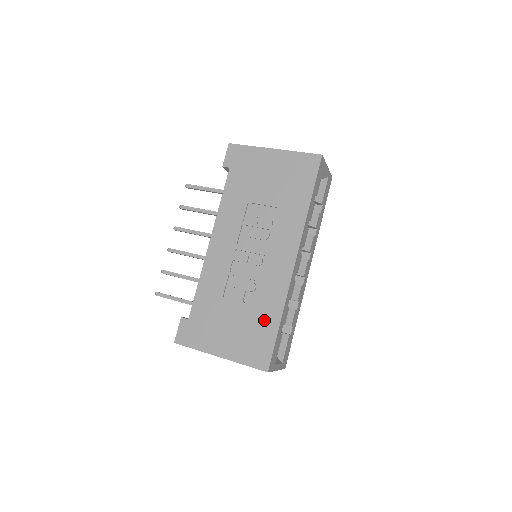
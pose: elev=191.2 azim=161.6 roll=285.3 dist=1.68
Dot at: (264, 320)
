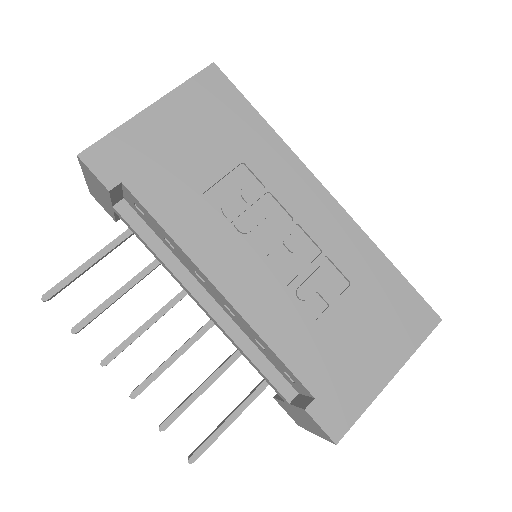
Dot at: (379, 282)
